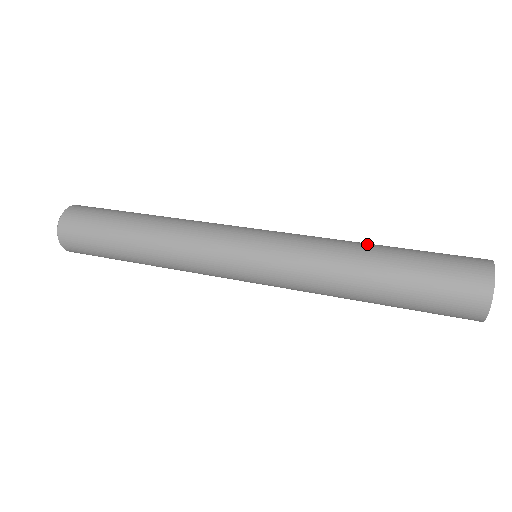
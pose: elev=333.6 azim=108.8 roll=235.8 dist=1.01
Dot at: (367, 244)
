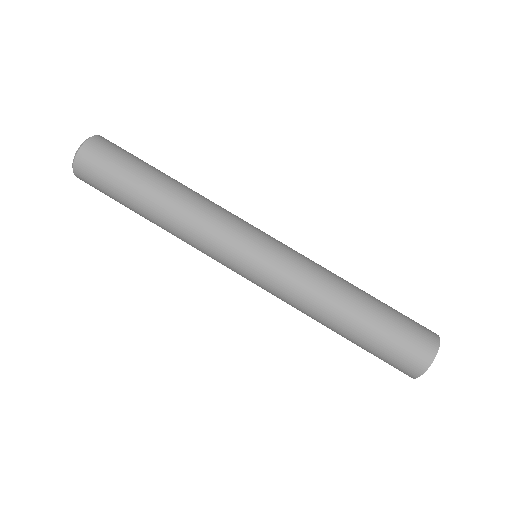
Dot at: (333, 322)
